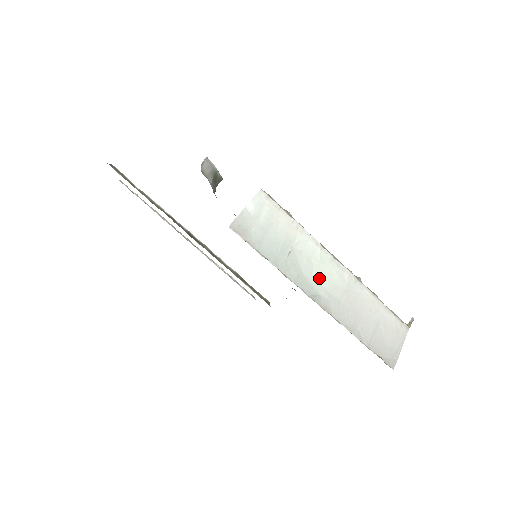
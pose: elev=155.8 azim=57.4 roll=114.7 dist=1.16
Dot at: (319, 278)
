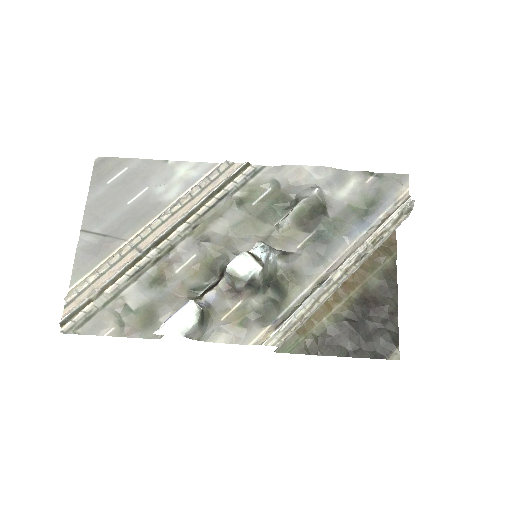
Dot at: occluded
